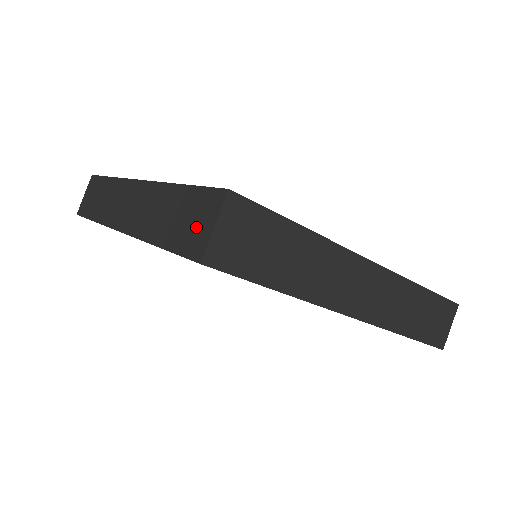
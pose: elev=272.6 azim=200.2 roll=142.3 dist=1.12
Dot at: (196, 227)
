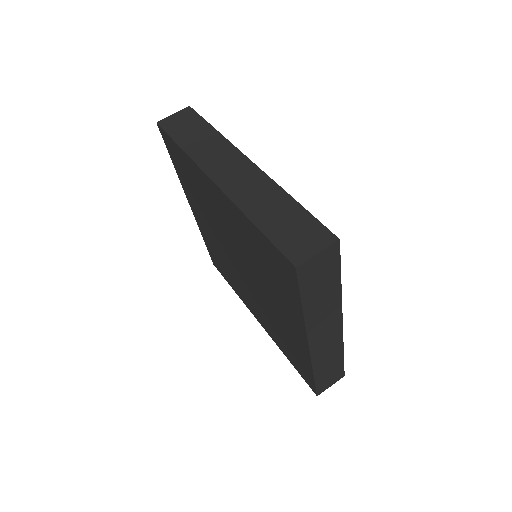
Dot at: occluded
